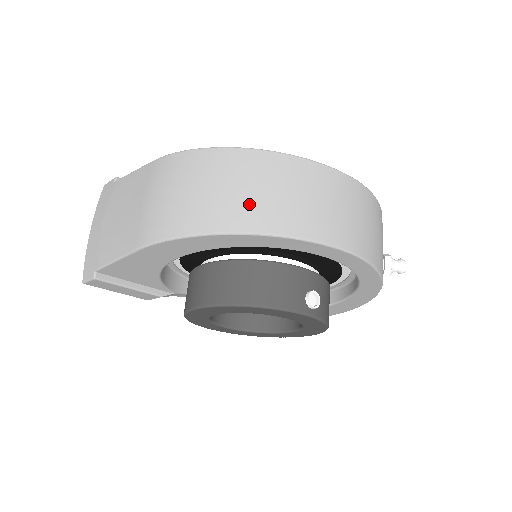
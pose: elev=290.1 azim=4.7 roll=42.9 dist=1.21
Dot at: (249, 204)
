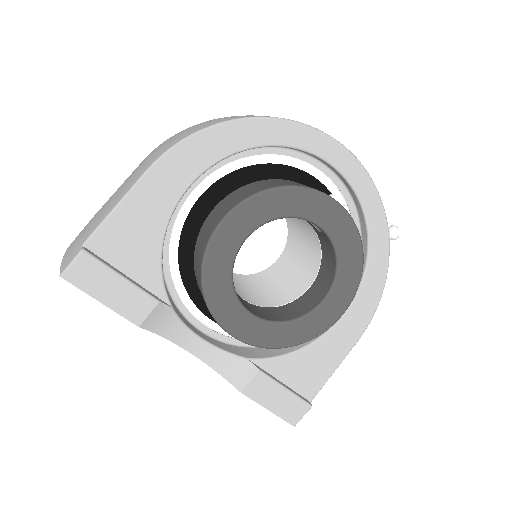
Dot at: (250, 115)
